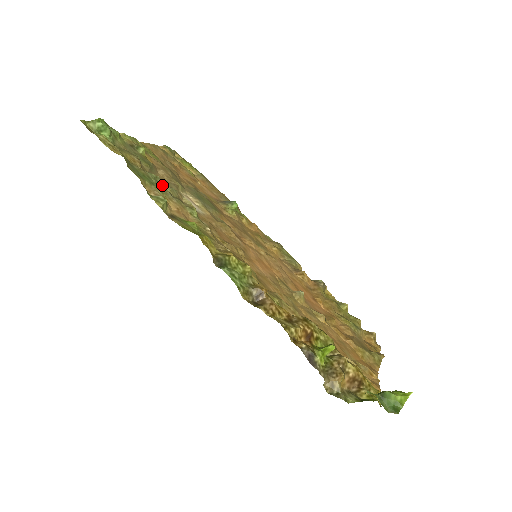
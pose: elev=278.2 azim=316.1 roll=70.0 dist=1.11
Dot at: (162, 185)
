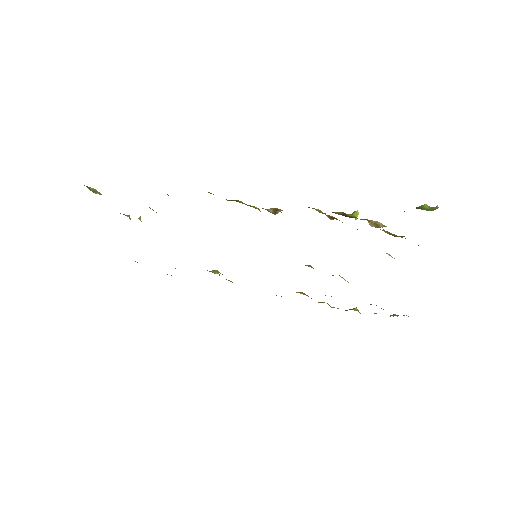
Dot at: (156, 212)
